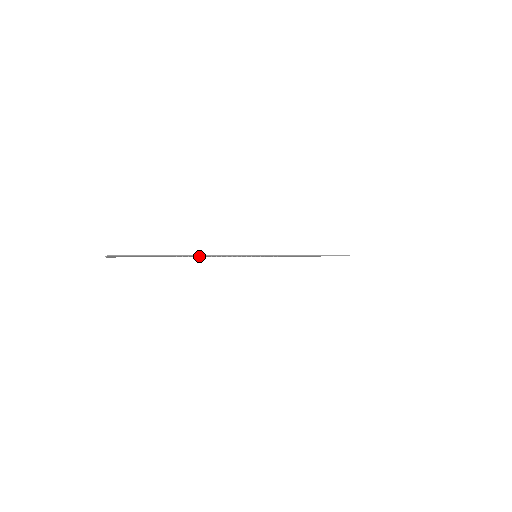
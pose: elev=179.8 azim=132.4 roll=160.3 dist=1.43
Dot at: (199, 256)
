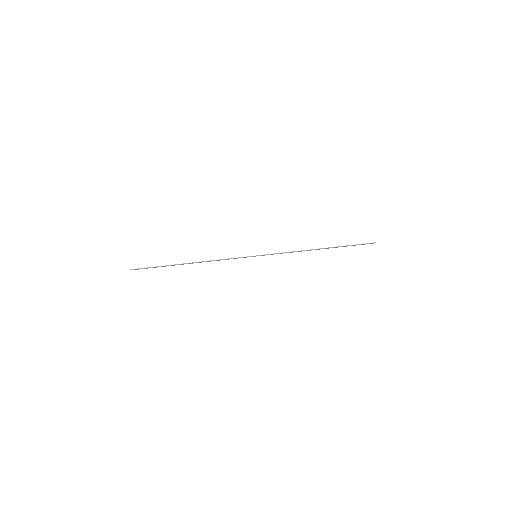
Dot at: (201, 262)
